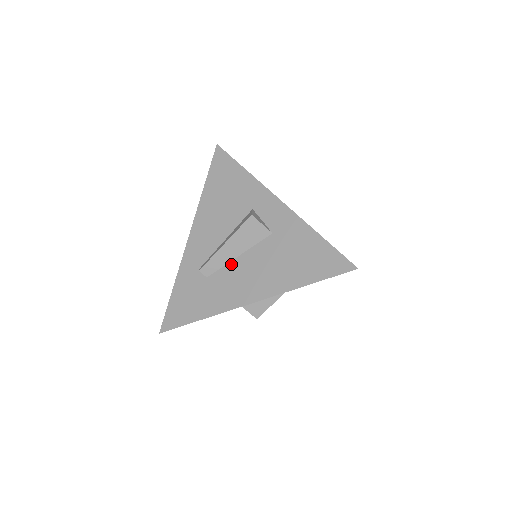
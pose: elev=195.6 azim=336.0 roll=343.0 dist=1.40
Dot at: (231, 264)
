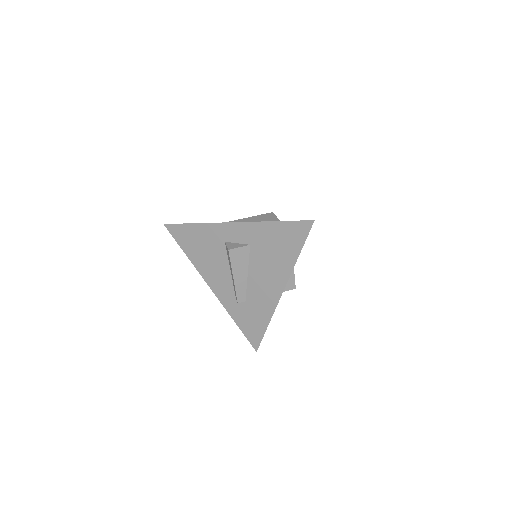
Dot at: (249, 282)
